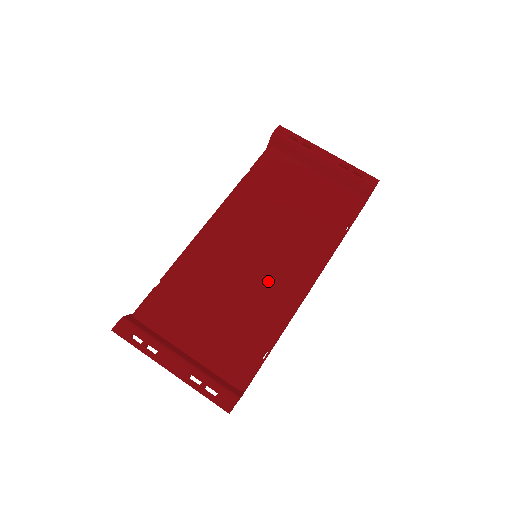
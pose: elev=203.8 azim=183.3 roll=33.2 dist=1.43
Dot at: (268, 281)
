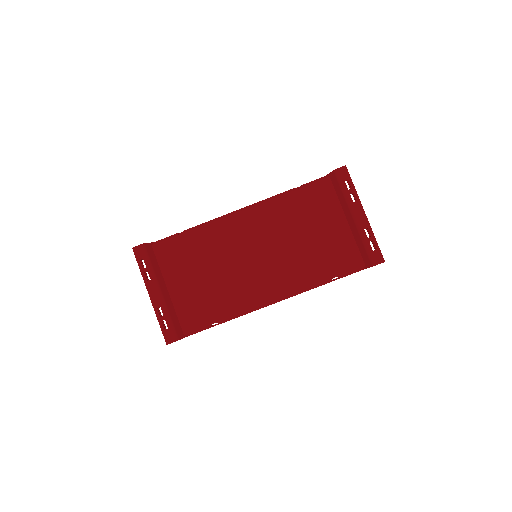
Dot at: (250, 280)
